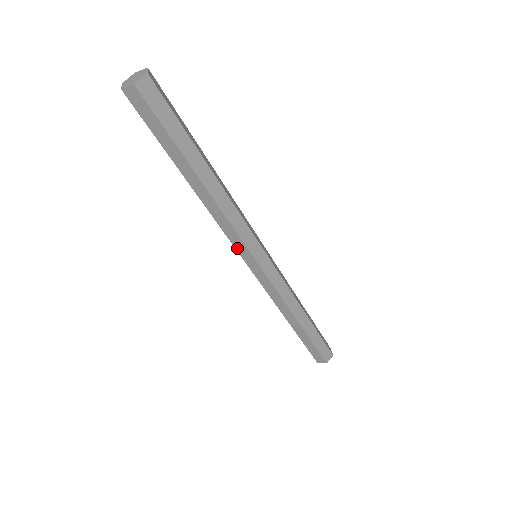
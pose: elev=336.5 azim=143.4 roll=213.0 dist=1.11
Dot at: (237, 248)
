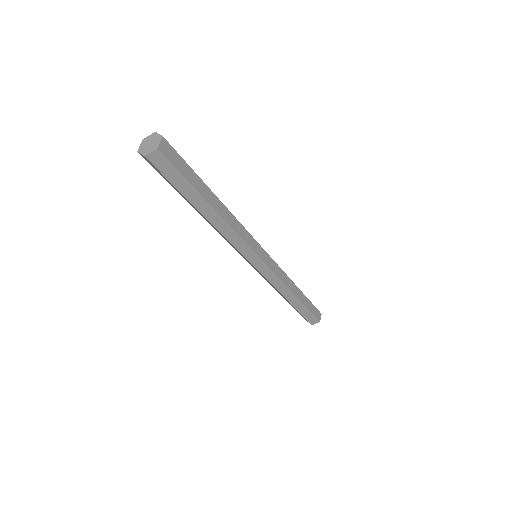
Dot at: (244, 255)
